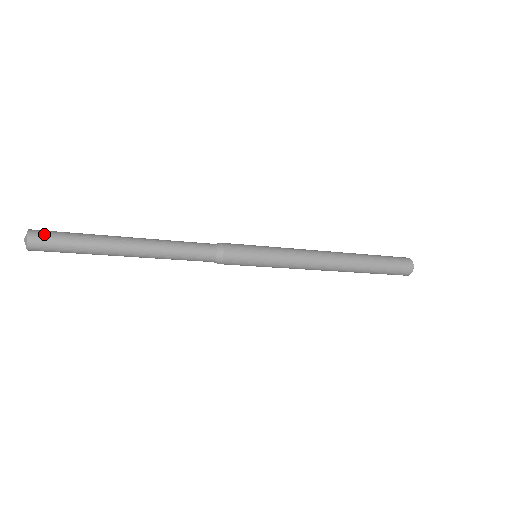
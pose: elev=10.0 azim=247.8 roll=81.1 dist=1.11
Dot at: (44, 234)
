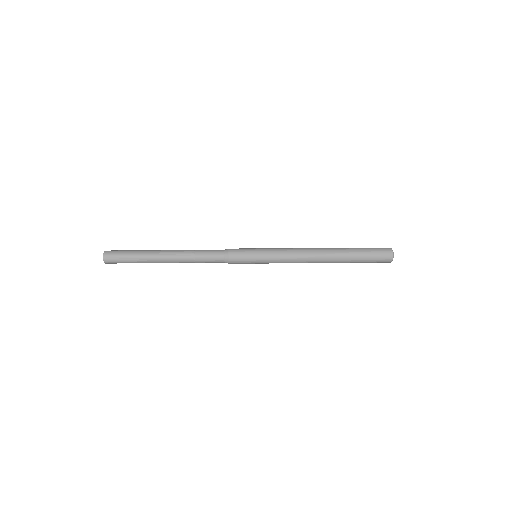
Dot at: (113, 261)
